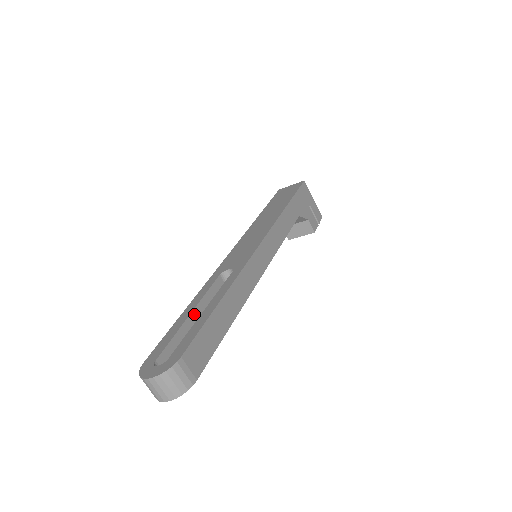
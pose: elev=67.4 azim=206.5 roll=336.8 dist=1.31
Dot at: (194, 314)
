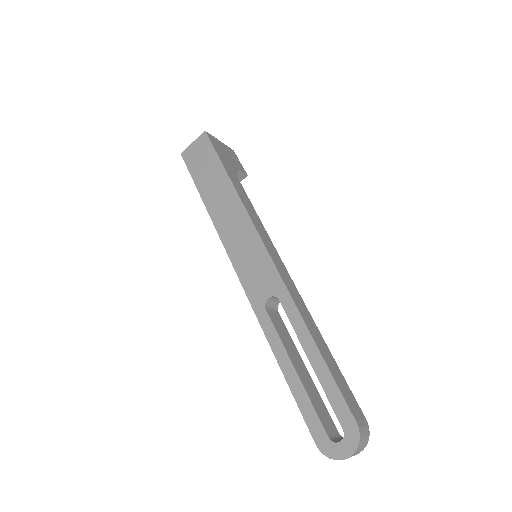
Dot at: (295, 367)
